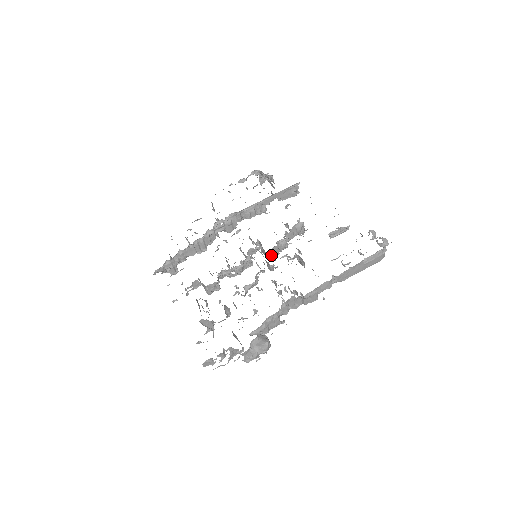
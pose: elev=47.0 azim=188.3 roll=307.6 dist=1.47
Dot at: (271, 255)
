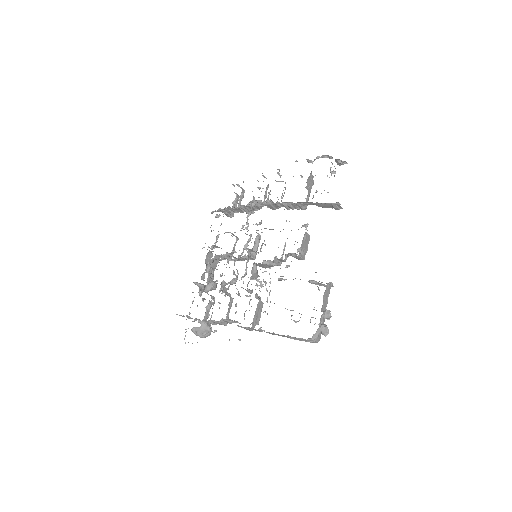
Dot at: occluded
